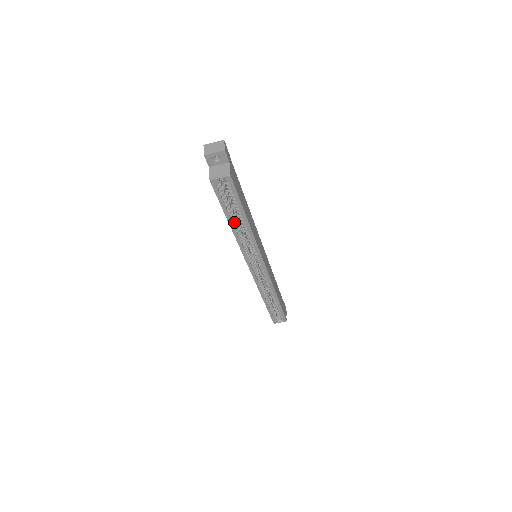
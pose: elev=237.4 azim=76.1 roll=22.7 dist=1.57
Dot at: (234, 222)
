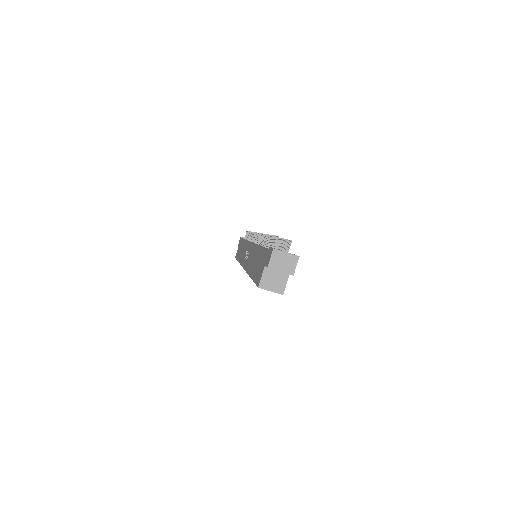
Dot at: occluded
